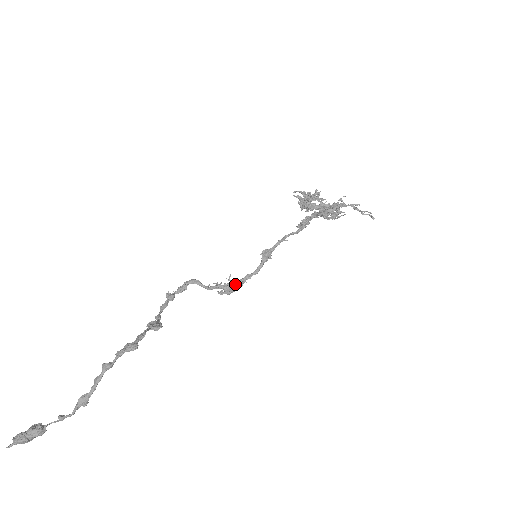
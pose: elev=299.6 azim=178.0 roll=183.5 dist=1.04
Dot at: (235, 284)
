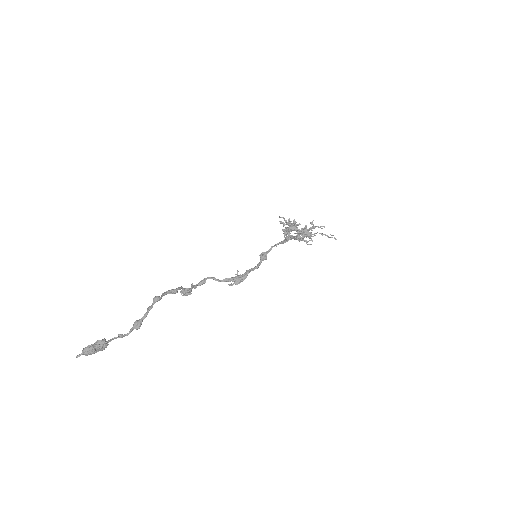
Dot at: (242, 275)
